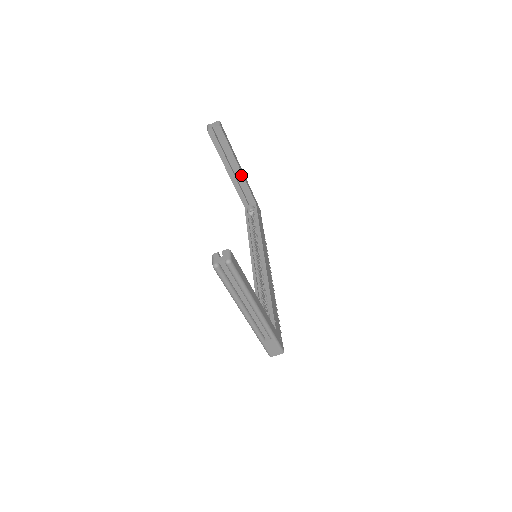
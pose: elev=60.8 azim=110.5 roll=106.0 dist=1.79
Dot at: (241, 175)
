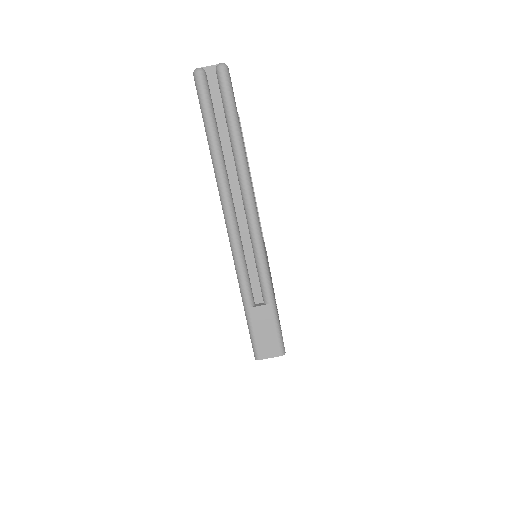
Dot at: occluded
